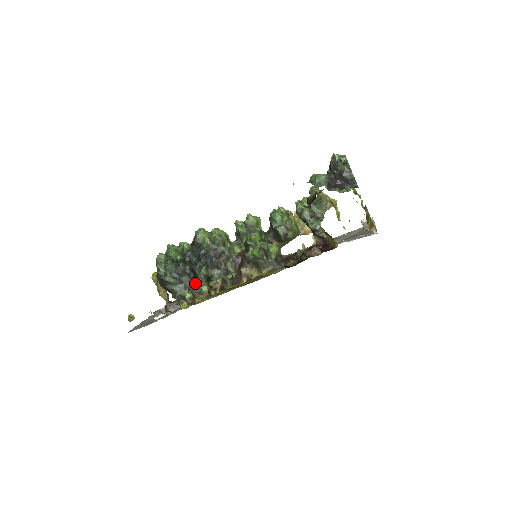
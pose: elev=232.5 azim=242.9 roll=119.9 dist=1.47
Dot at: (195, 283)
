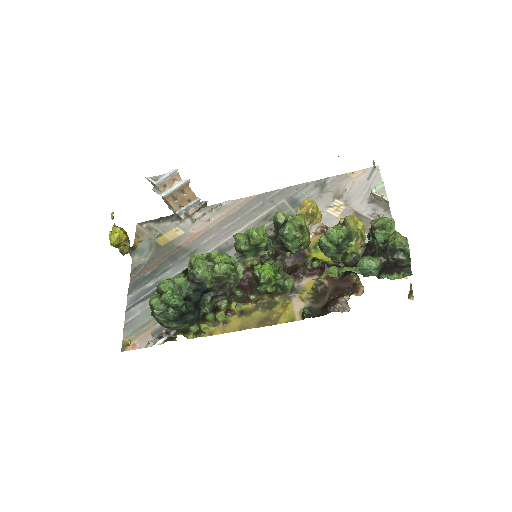
Dot at: (200, 318)
